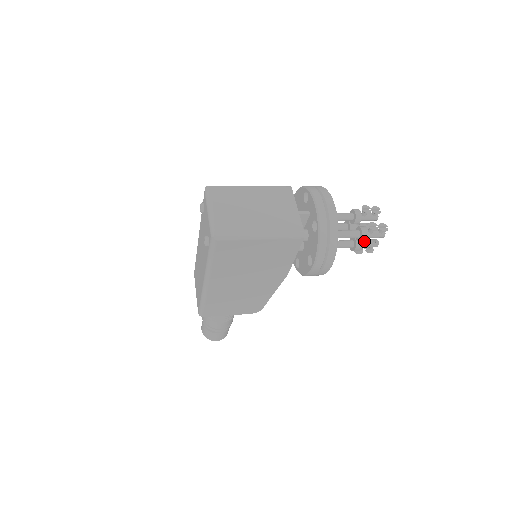
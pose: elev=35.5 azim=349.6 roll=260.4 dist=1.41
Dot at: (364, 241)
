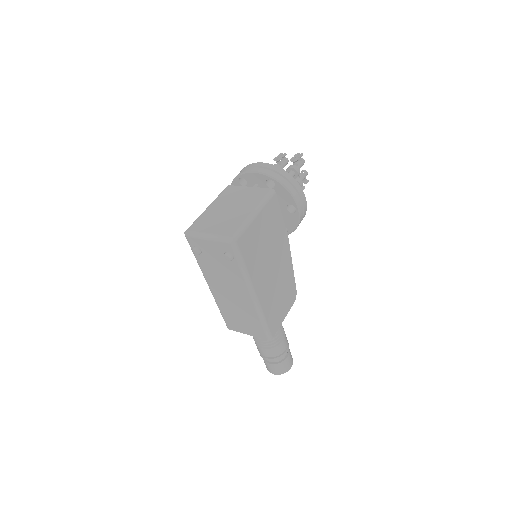
Dot at: occluded
